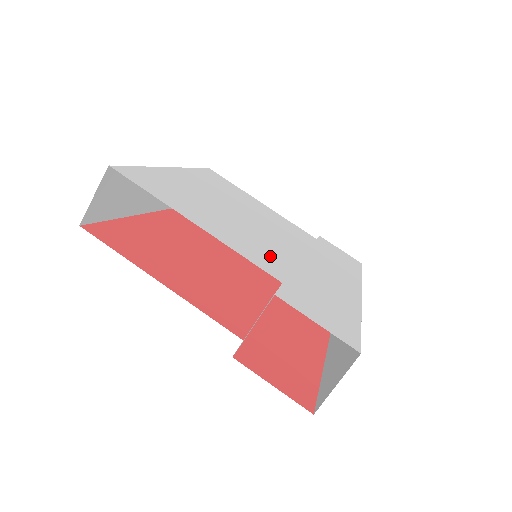
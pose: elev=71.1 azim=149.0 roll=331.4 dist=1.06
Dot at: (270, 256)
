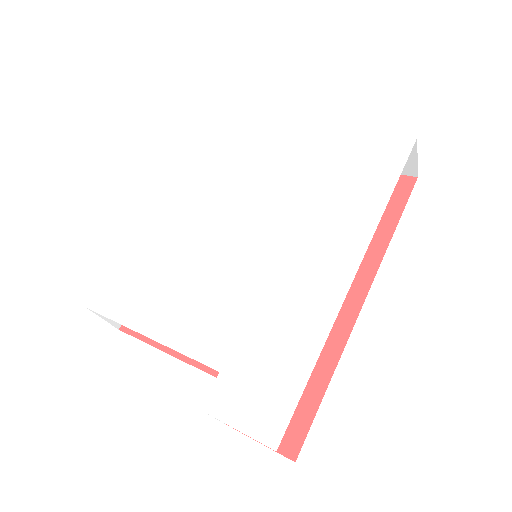
Dot at: (224, 316)
